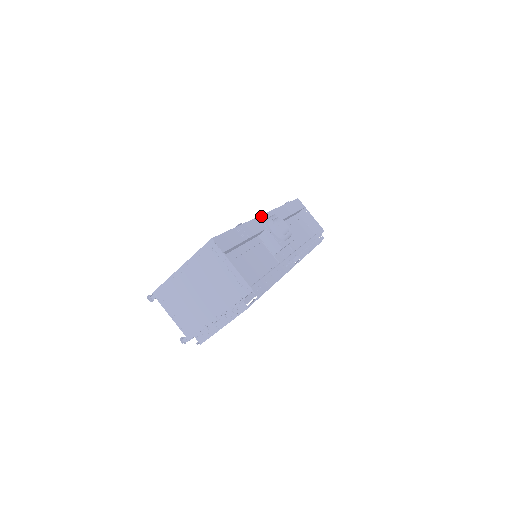
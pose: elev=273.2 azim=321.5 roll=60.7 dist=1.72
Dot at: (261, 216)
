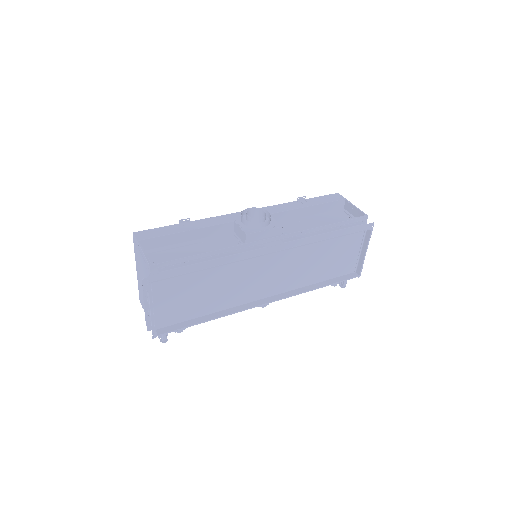
Dot at: (237, 213)
